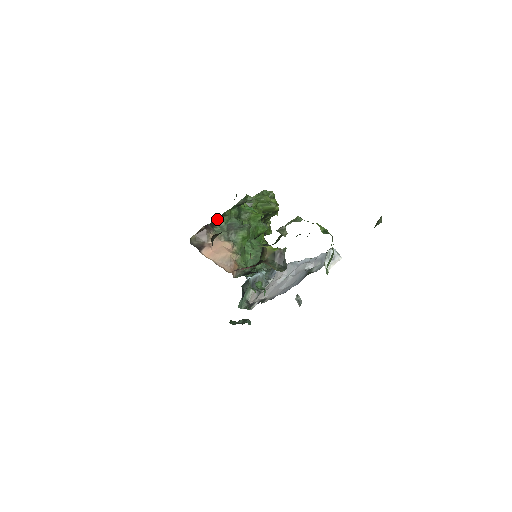
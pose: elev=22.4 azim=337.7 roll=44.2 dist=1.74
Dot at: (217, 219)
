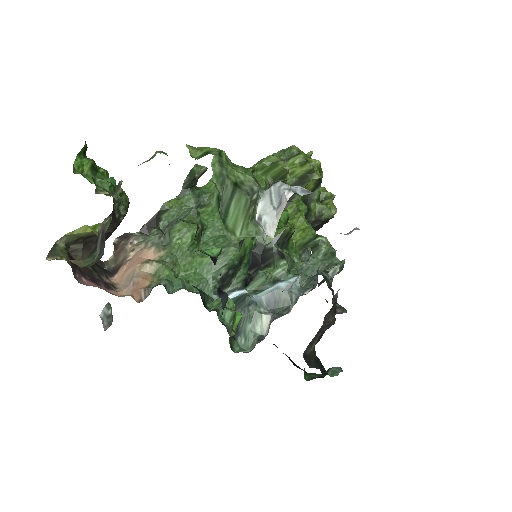
Dot at: (151, 220)
